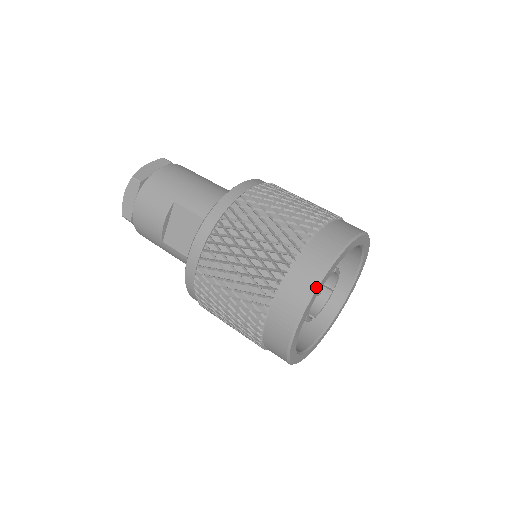
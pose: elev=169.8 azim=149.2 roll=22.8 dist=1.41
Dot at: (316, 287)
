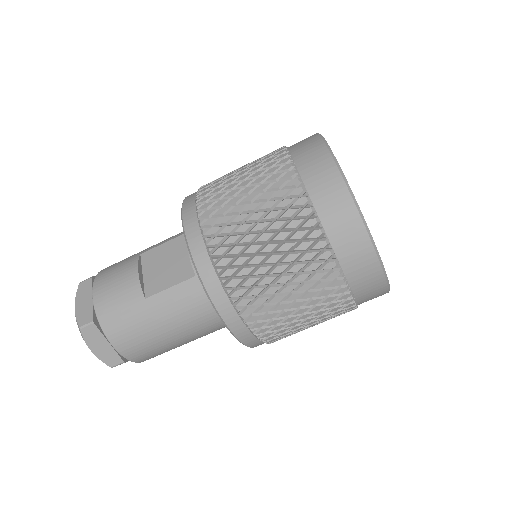
Dot at: (321, 137)
